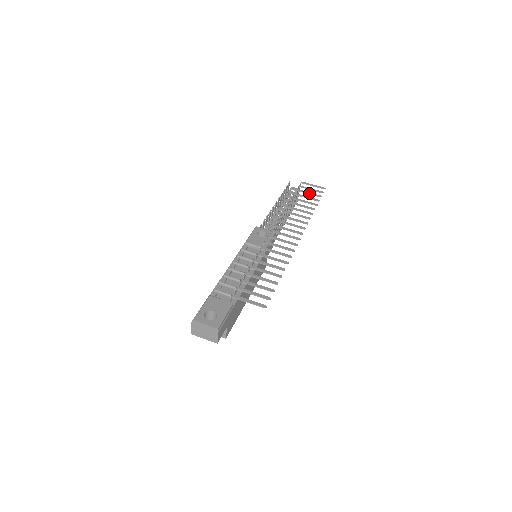
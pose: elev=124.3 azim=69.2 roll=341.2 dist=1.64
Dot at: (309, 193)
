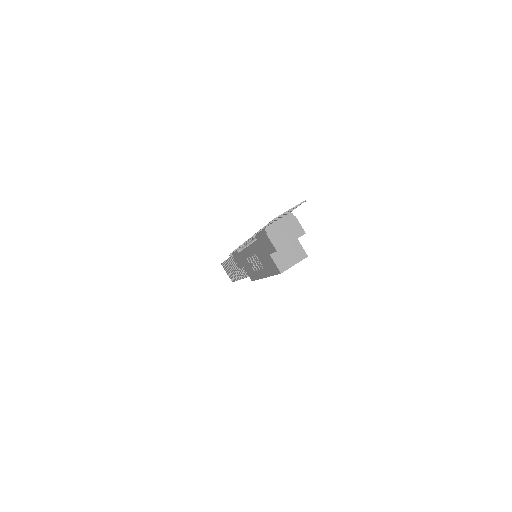
Dot at: occluded
